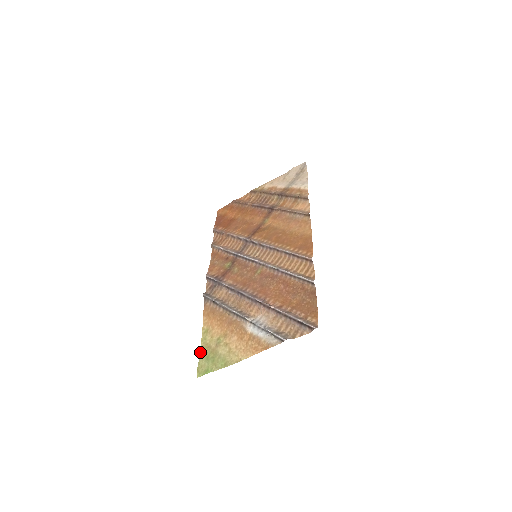
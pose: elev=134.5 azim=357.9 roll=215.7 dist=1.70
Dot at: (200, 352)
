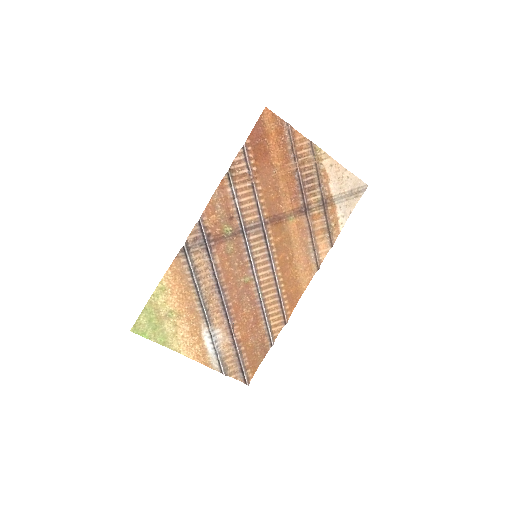
Dot at: (145, 306)
